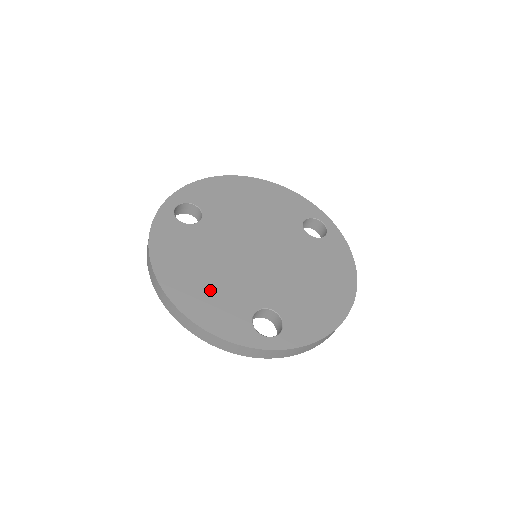
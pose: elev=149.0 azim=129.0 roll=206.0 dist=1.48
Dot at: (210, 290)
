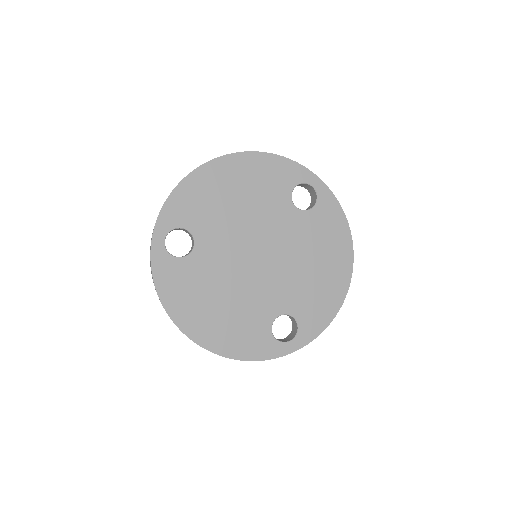
Dot at: (230, 321)
